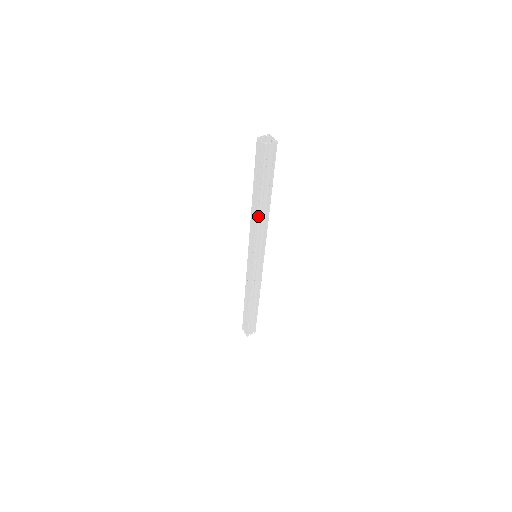
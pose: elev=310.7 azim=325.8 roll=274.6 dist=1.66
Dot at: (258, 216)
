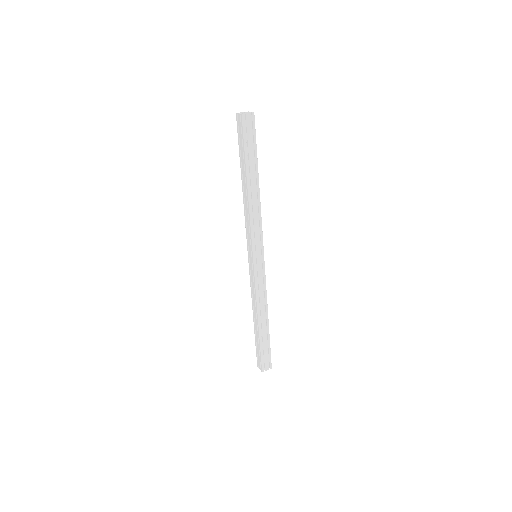
Dot at: (248, 199)
